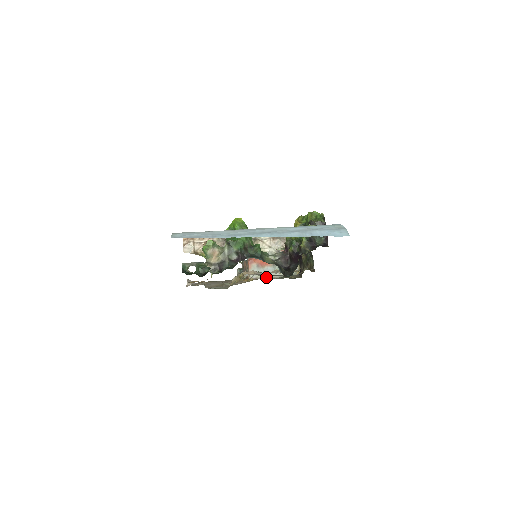
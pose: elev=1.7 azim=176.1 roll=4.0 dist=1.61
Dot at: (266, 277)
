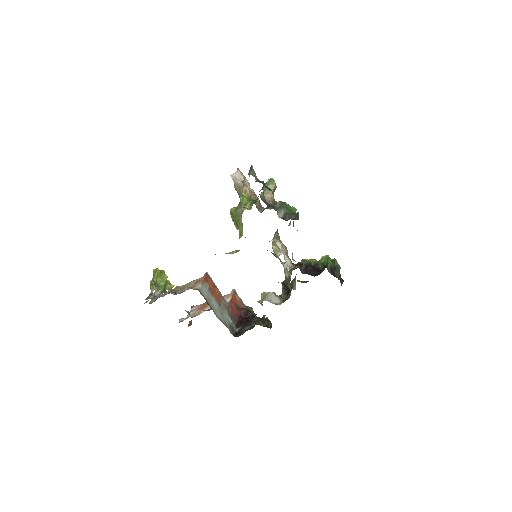
Dot at: (210, 305)
